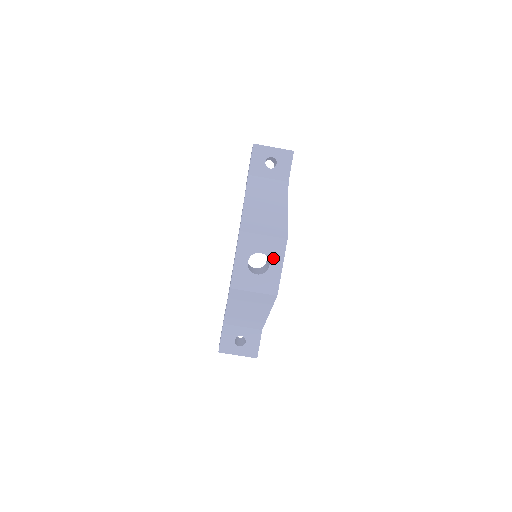
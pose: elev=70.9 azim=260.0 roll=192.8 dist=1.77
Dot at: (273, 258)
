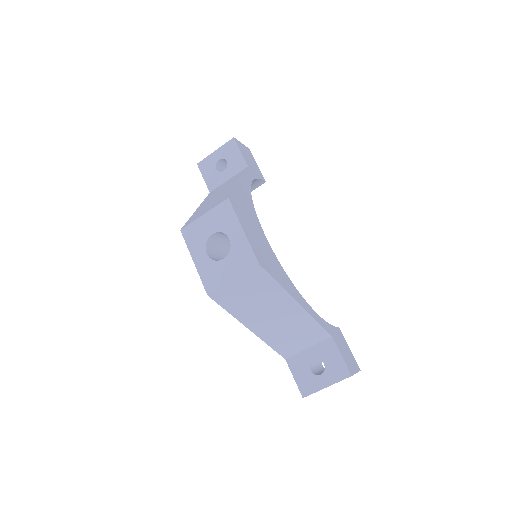
Dot at: (228, 229)
